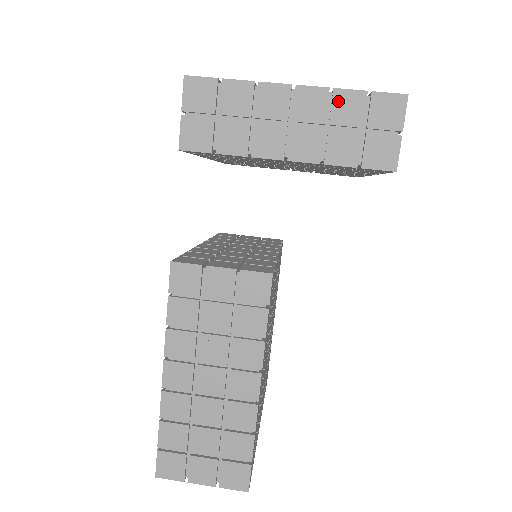
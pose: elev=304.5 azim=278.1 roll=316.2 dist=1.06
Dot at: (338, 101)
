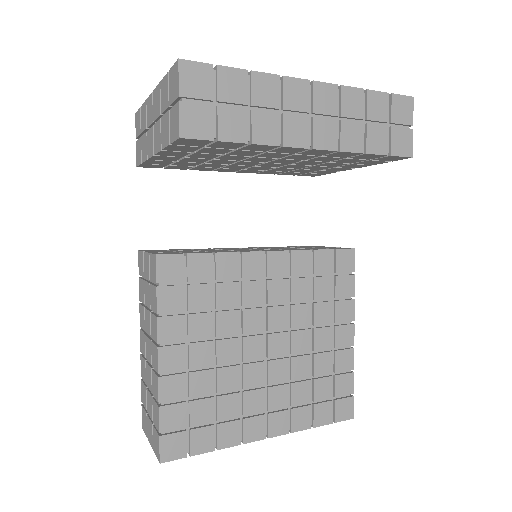
Dot at: (162, 91)
